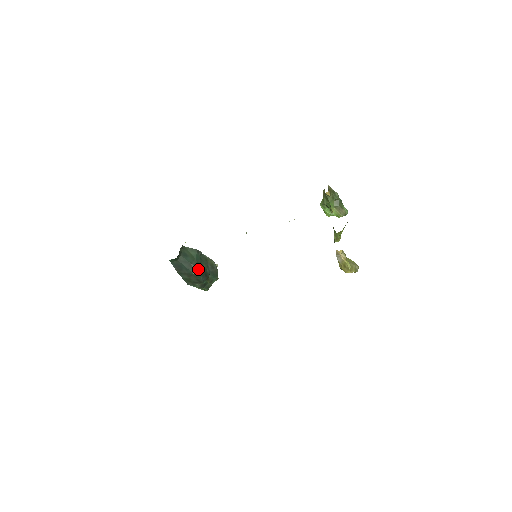
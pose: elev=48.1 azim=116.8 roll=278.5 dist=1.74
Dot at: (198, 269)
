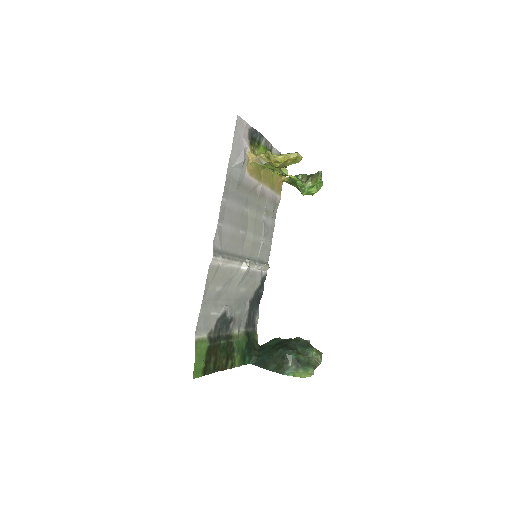
Dot at: (277, 348)
